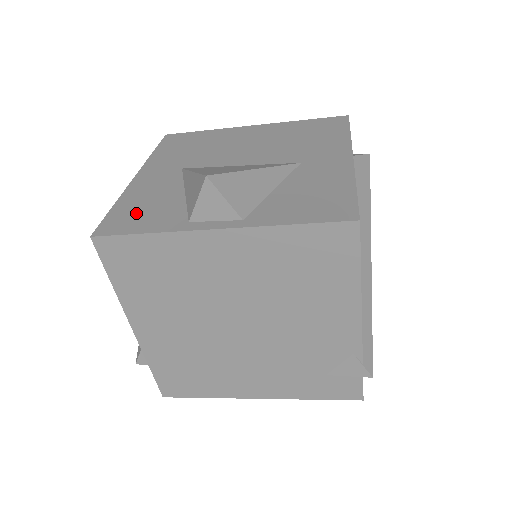
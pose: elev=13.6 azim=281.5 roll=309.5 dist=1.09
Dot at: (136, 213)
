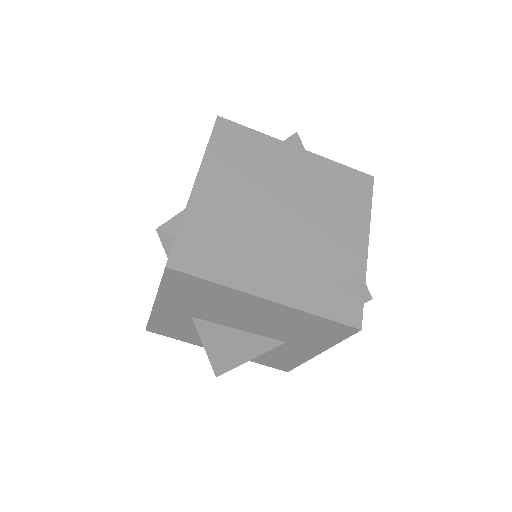
Dot at: occluded
